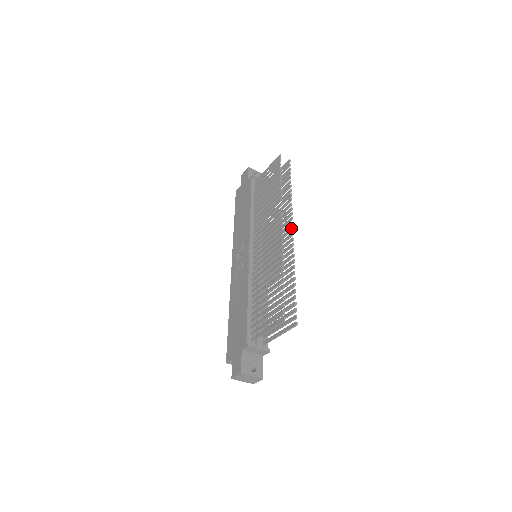
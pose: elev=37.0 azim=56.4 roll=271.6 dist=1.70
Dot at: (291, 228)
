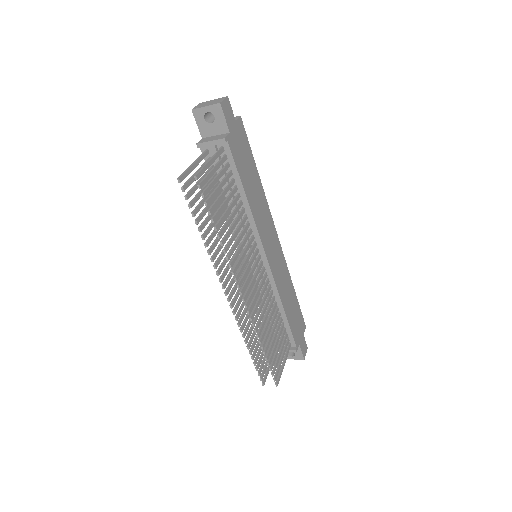
Dot at: (239, 292)
